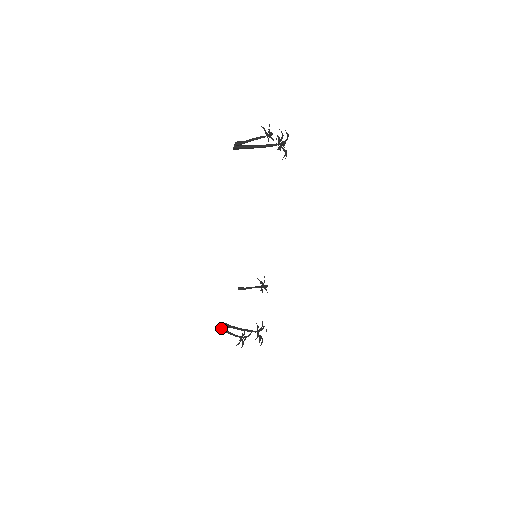
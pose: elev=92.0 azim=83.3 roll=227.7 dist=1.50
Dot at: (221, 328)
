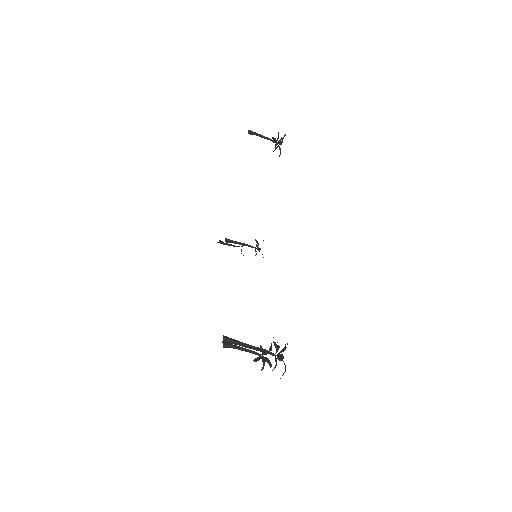
Dot at: occluded
